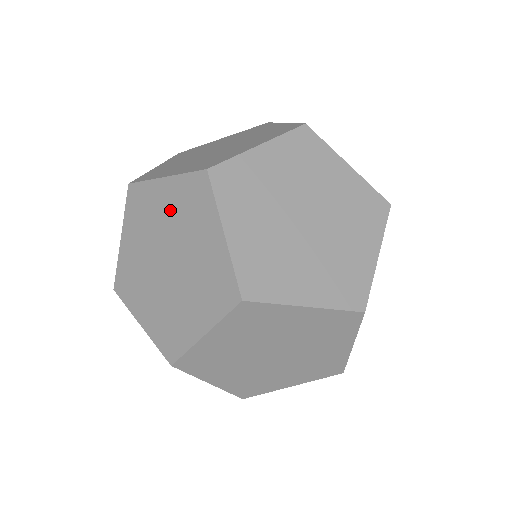
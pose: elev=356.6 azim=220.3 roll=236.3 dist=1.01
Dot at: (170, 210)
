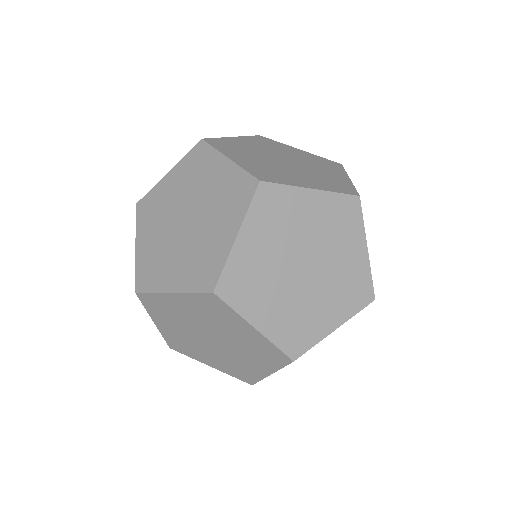
Dot at: (241, 337)
